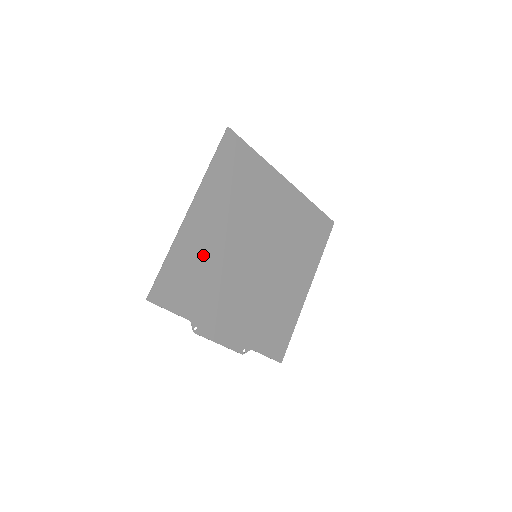
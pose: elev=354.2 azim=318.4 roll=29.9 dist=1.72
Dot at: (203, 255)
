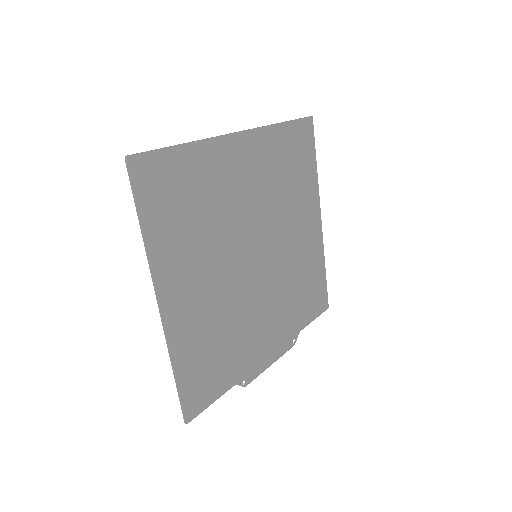
Dot at: (206, 324)
